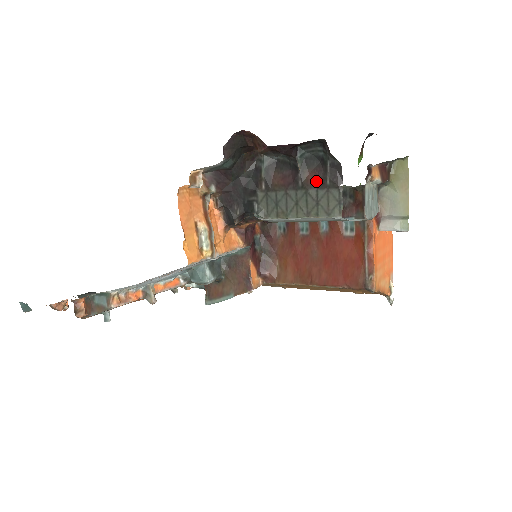
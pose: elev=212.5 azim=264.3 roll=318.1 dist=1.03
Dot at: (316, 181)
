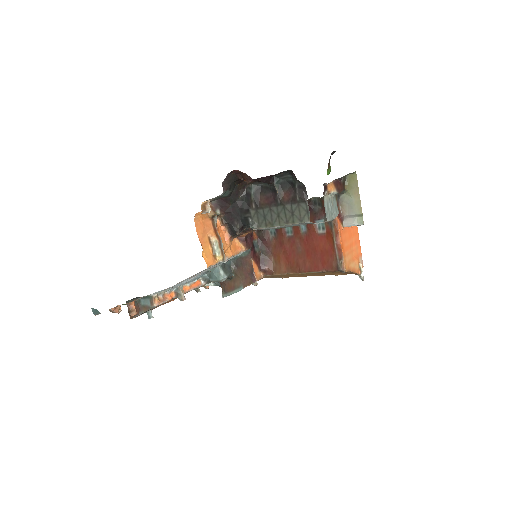
Dot at: (290, 199)
